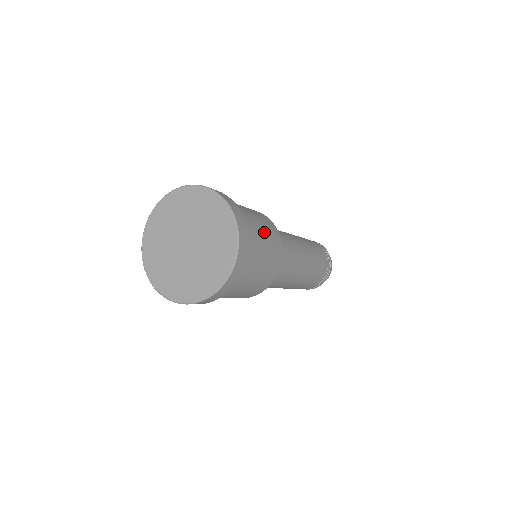
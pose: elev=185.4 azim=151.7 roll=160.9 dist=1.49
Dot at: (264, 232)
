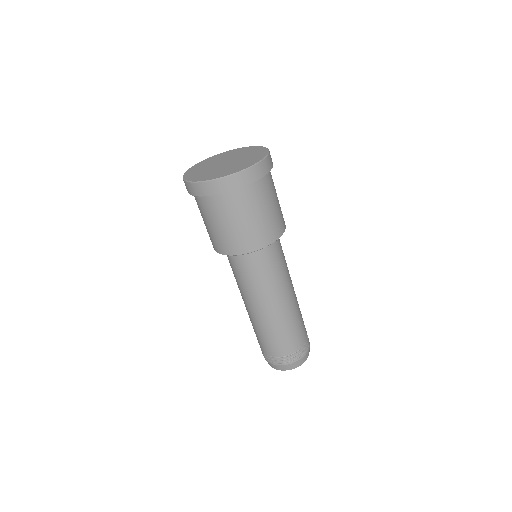
Dot at: occluded
